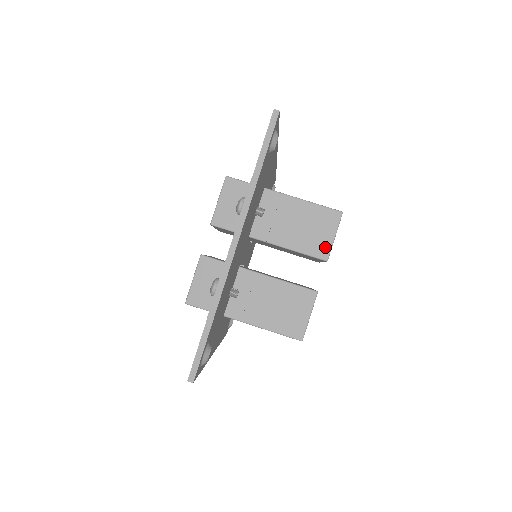
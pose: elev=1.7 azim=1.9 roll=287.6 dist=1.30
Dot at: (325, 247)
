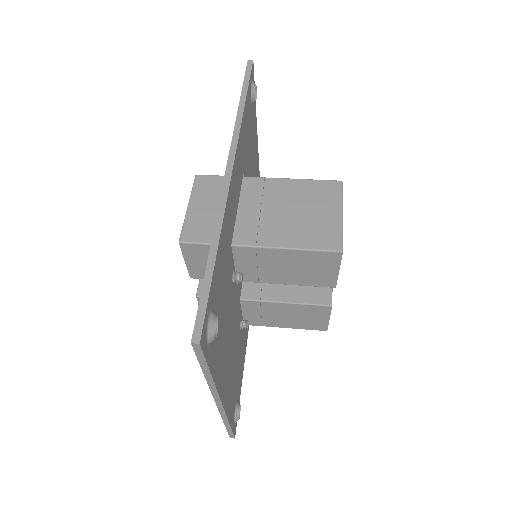
Dot at: (329, 280)
